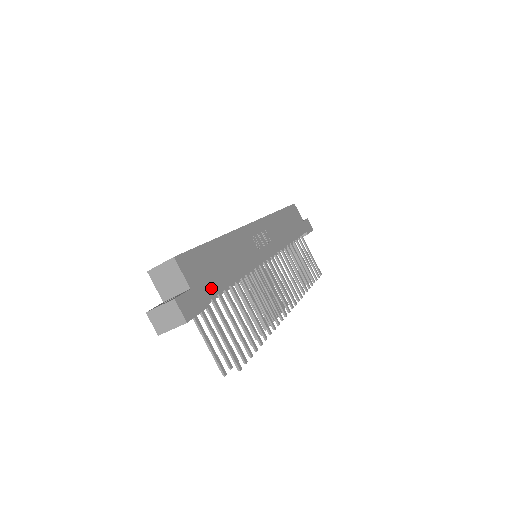
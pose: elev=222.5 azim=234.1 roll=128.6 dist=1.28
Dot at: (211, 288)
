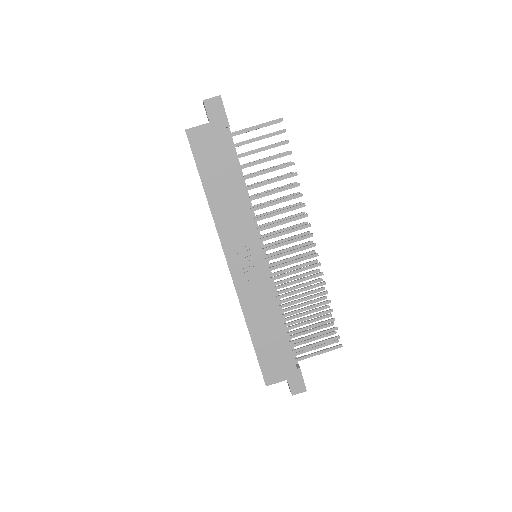
Dot at: (288, 359)
